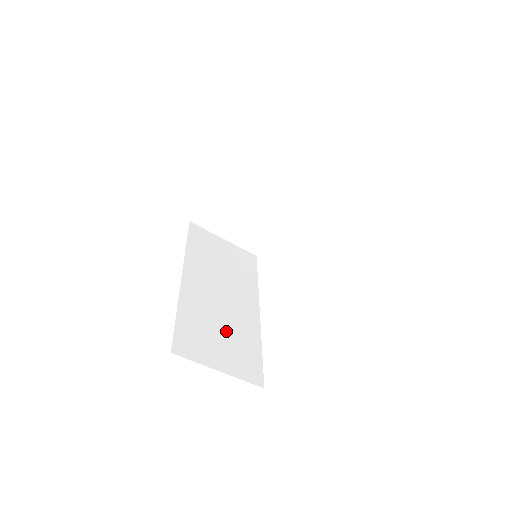
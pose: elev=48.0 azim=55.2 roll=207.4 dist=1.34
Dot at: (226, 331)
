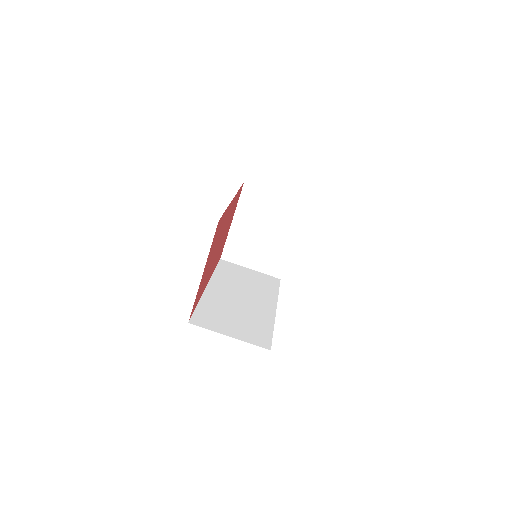
Dot at: (241, 317)
